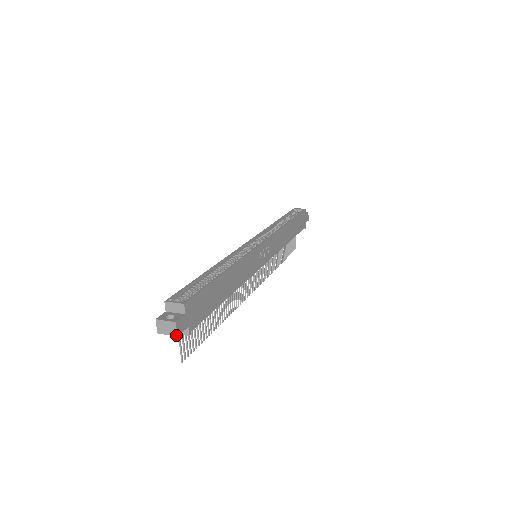
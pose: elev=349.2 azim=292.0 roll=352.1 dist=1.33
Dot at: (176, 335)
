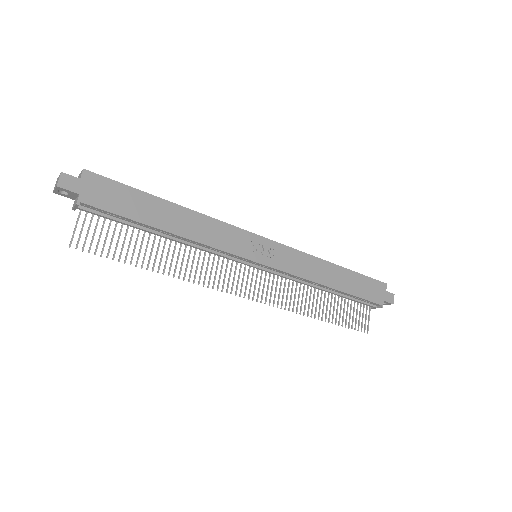
Dot at: (57, 185)
